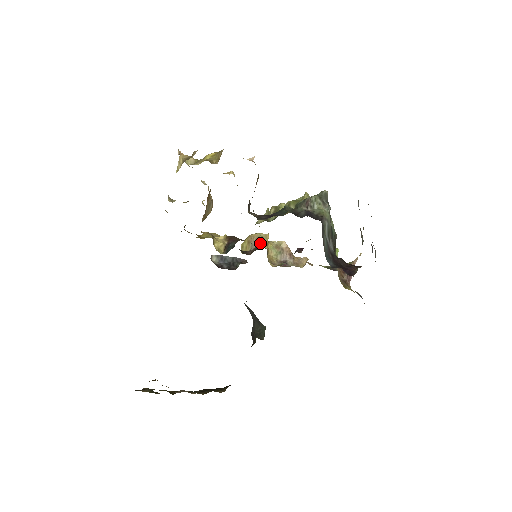
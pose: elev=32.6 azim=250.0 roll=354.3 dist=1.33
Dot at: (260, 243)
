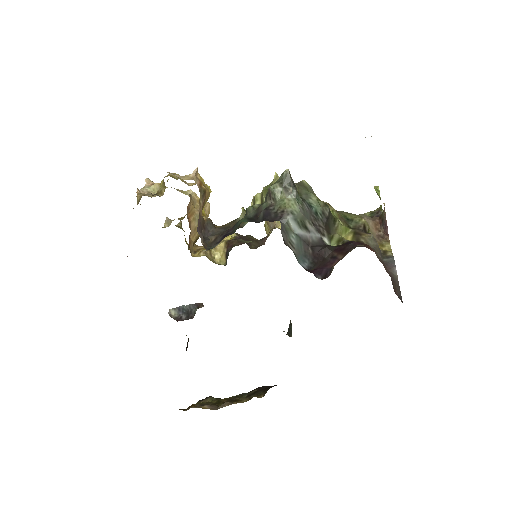
Dot at: (275, 224)
